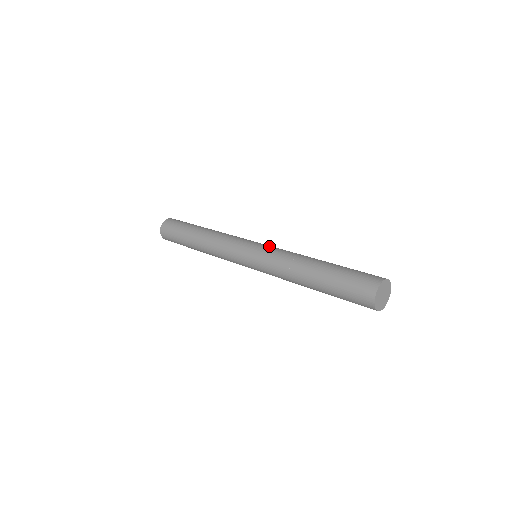
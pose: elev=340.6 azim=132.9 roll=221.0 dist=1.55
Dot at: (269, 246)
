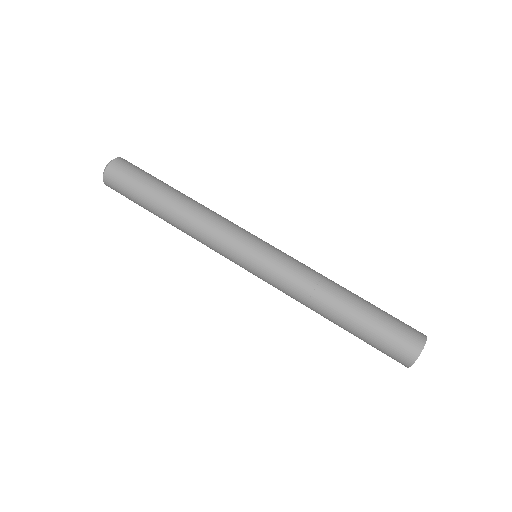
Dot at: (276, 258)
